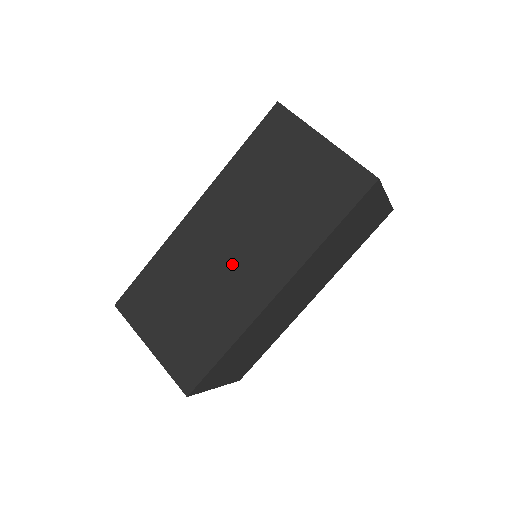
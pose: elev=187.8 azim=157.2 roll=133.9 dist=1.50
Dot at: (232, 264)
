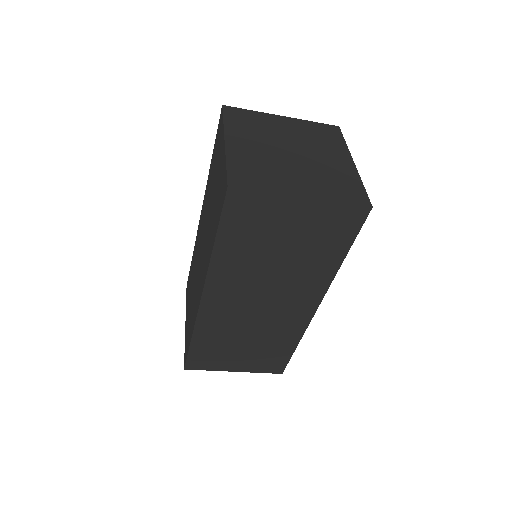
Dot at: (199, 265)
